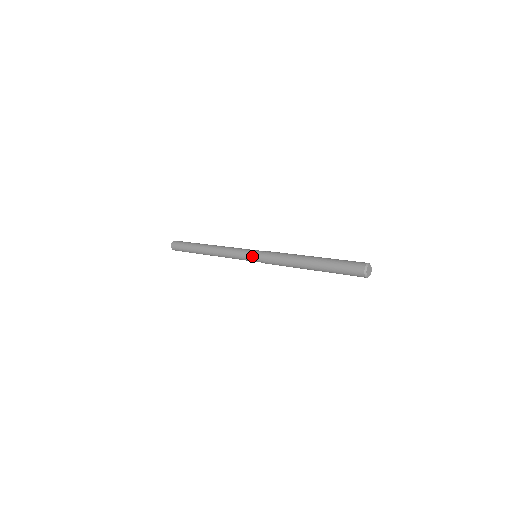
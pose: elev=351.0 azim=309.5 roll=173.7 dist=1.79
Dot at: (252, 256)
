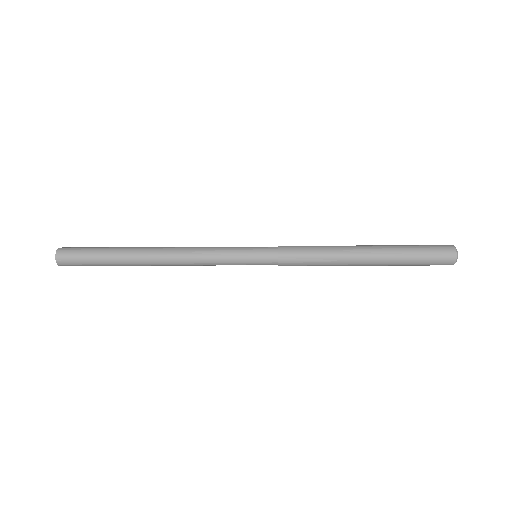
Dot at: (256, 262)
